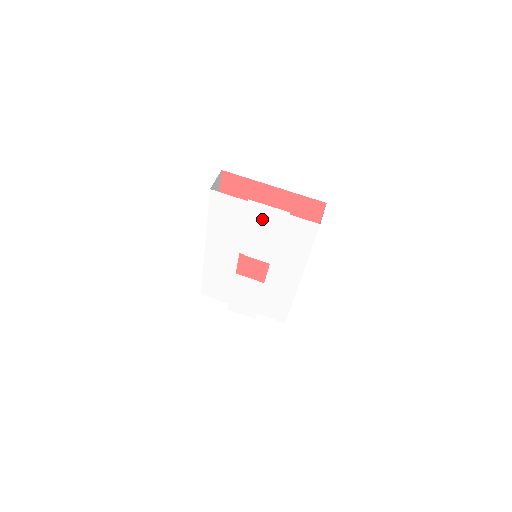
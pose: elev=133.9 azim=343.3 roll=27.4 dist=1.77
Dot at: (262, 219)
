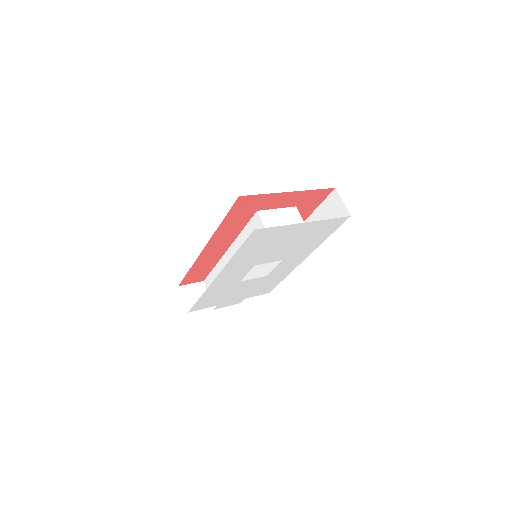
Dot at: (297, 232)
